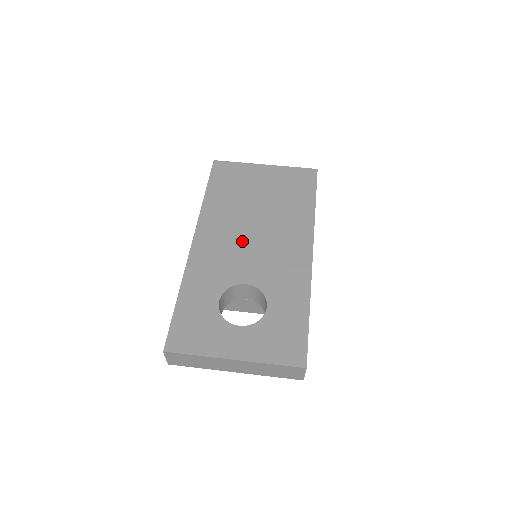
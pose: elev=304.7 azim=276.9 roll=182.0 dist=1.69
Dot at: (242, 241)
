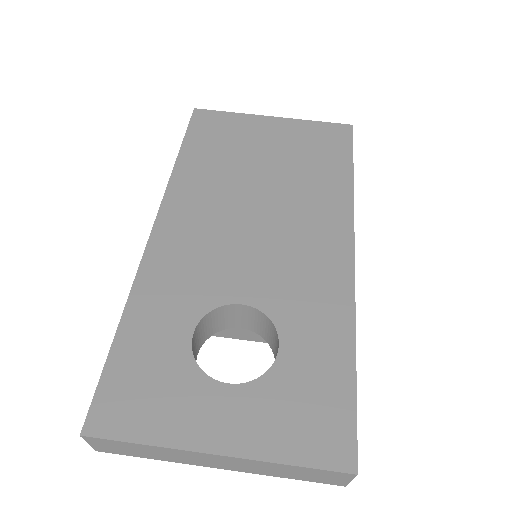
Dot at: (236, 230)
